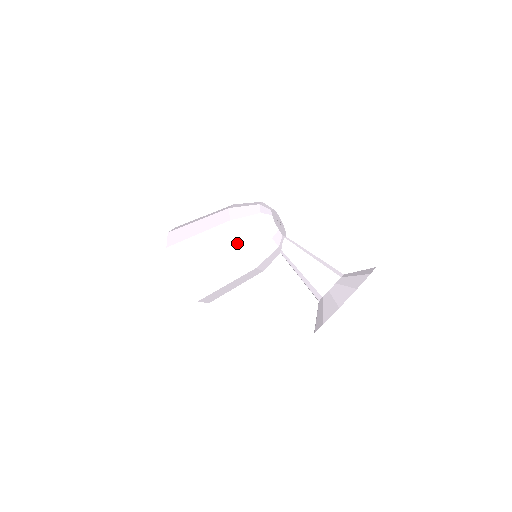
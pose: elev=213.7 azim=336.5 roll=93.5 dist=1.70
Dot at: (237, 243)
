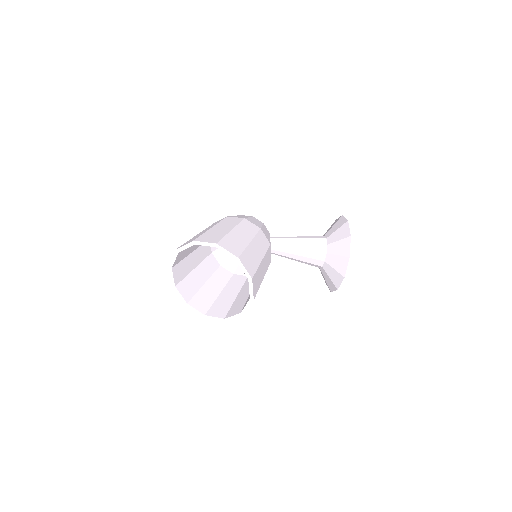
Dot at: (248, 221)
